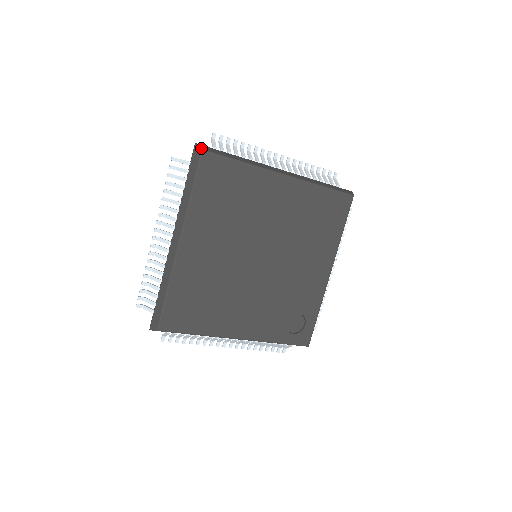
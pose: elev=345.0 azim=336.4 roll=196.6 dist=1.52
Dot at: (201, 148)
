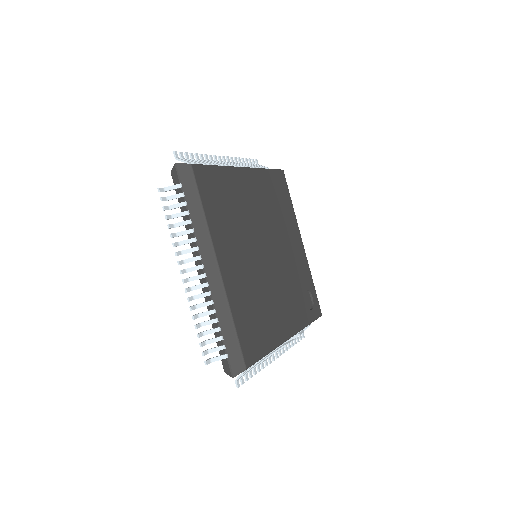
Dot at: occluded
